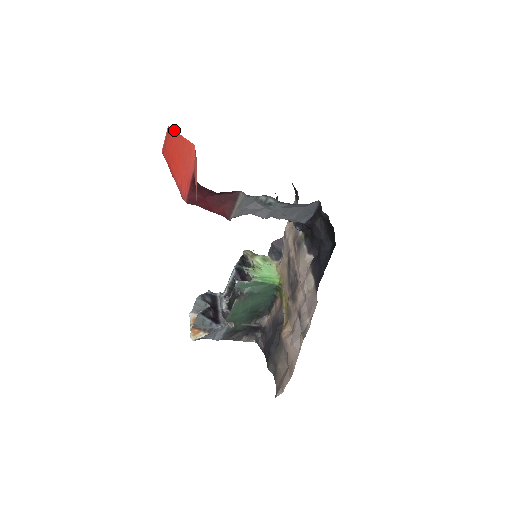
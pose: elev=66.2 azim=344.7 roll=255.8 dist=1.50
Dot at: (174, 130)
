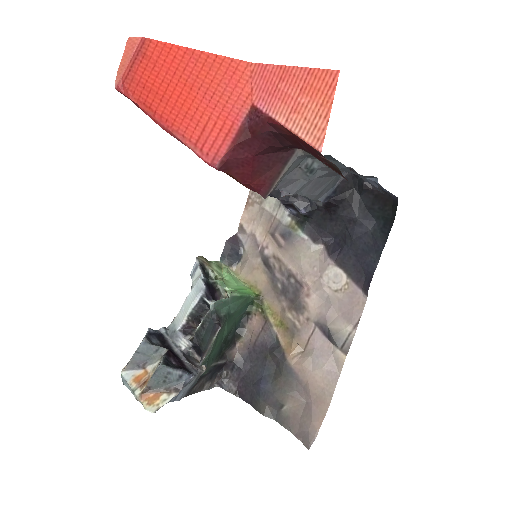
Dot at: occluded
